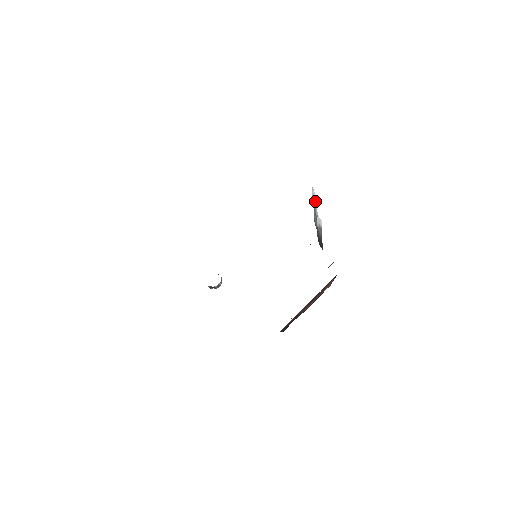
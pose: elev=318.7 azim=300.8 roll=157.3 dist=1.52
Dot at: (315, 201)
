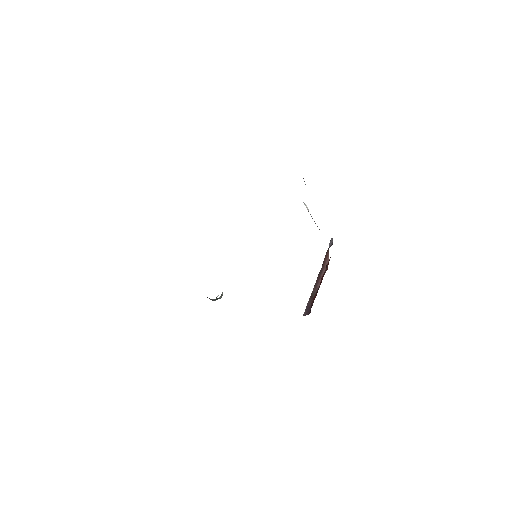
Dot at: occluded
